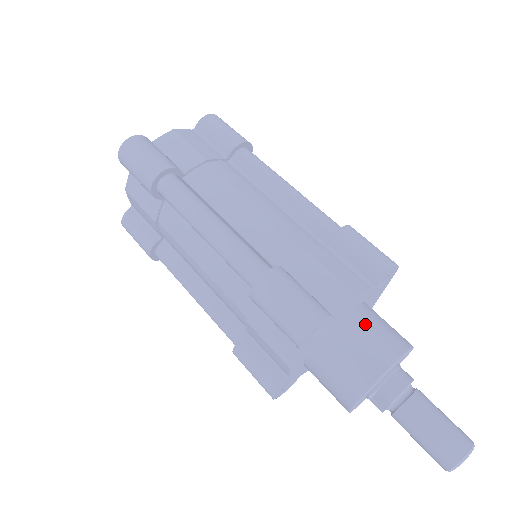
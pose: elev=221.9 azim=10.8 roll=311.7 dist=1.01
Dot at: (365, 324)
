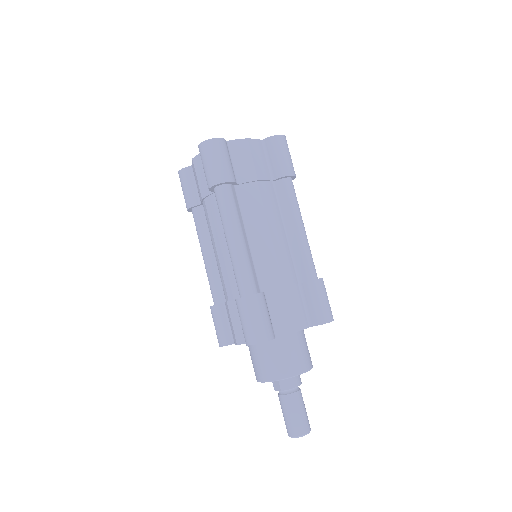
Dot at: (292, 346)
